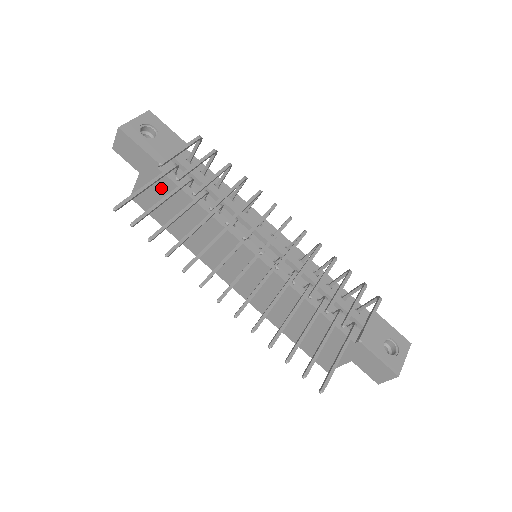
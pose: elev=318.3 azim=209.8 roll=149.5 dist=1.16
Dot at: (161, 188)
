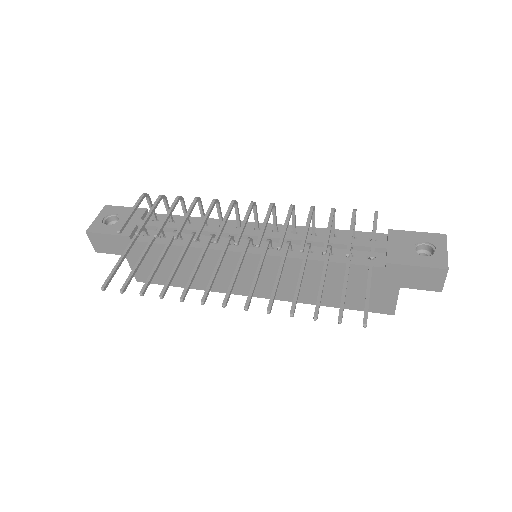
Dot at: (146, 255)
